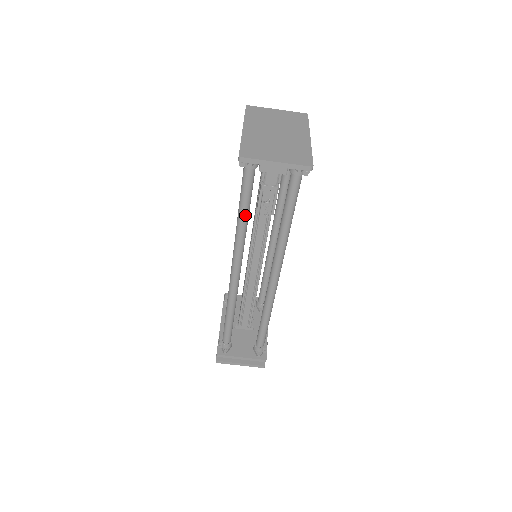
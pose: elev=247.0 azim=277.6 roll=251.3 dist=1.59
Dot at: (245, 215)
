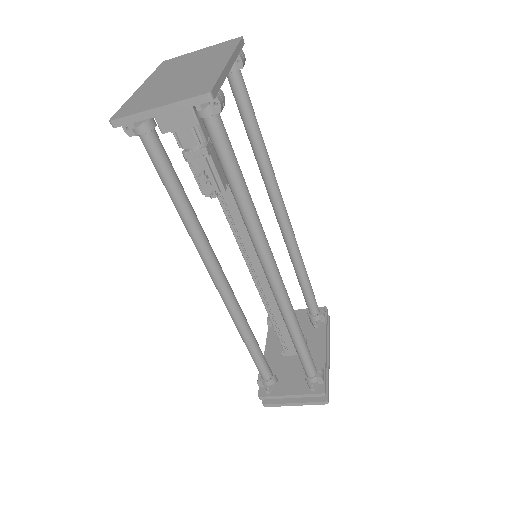
Dot at: (180, 203)
